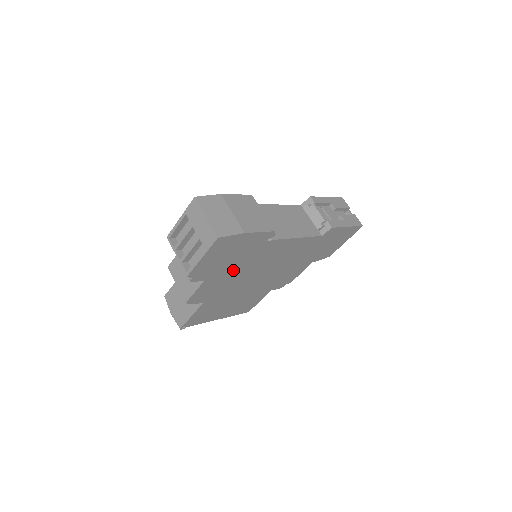
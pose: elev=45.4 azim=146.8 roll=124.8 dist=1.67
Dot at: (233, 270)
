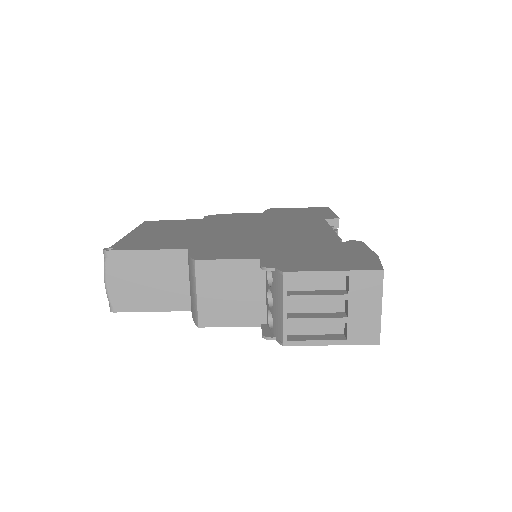
Dot at: occluded
